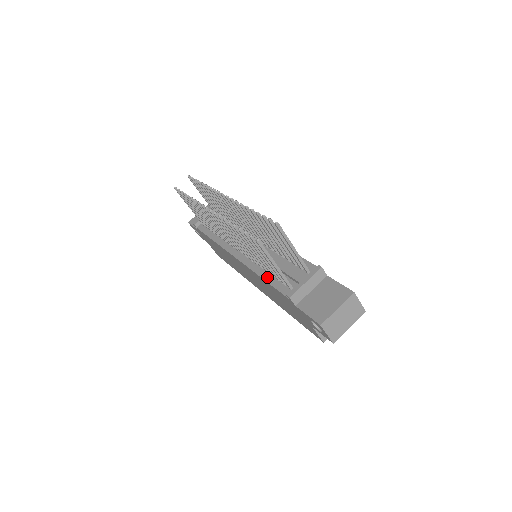
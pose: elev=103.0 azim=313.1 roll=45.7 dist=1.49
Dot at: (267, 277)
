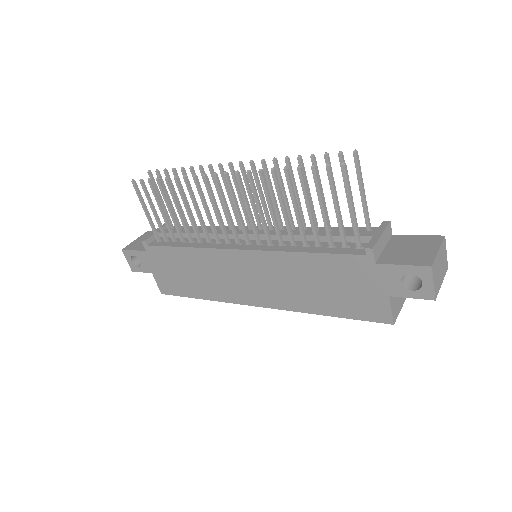
Dot at: (311, 249)
